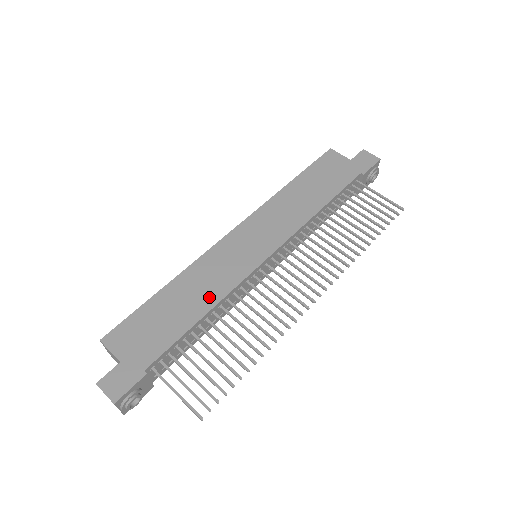
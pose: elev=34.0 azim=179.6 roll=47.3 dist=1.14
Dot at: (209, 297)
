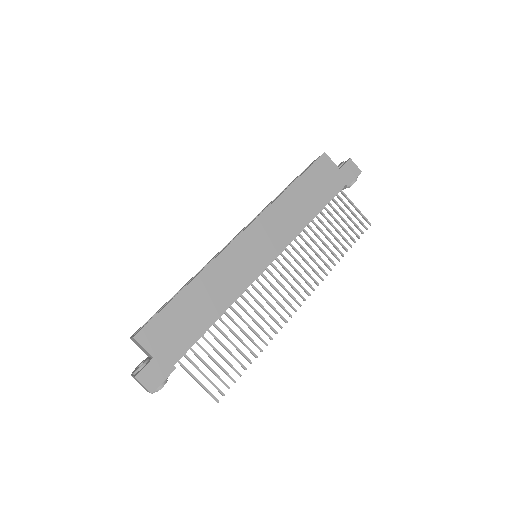
Dot at: (223, 300)
